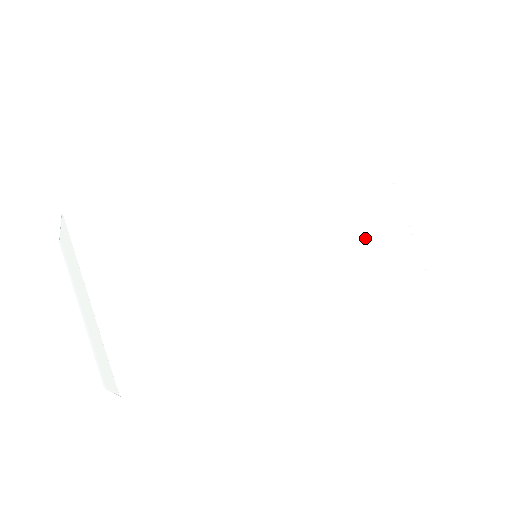
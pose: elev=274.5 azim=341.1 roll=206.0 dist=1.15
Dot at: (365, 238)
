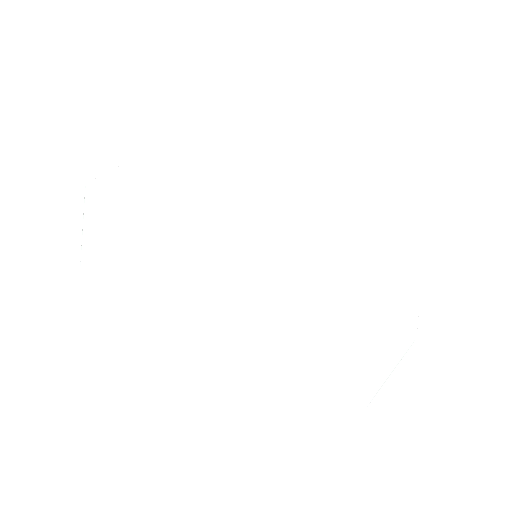
Dot at: (357, 275)
